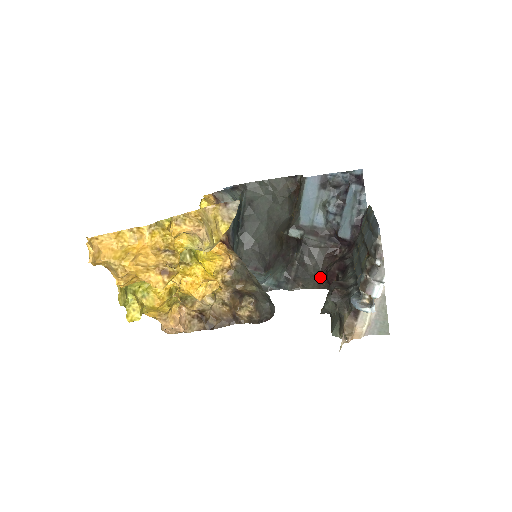
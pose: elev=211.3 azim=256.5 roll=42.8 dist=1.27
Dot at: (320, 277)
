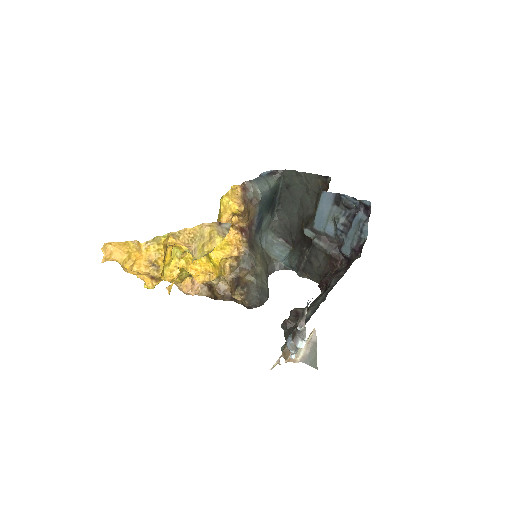
Dot at: (321, 277)
